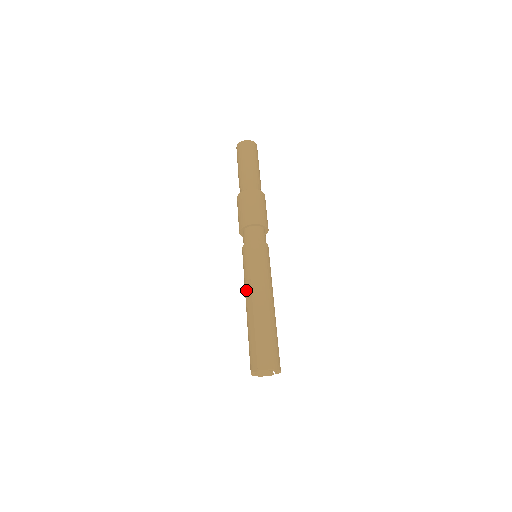
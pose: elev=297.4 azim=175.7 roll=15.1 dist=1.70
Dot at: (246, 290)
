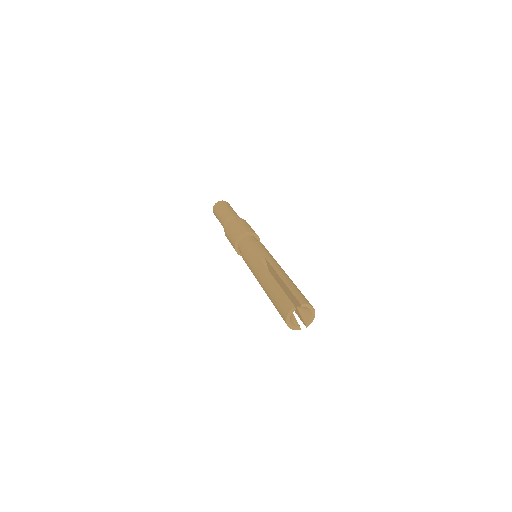
Dot at: (261, 264)
